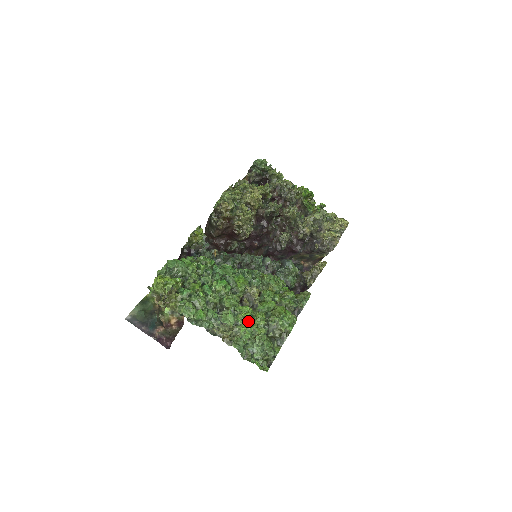
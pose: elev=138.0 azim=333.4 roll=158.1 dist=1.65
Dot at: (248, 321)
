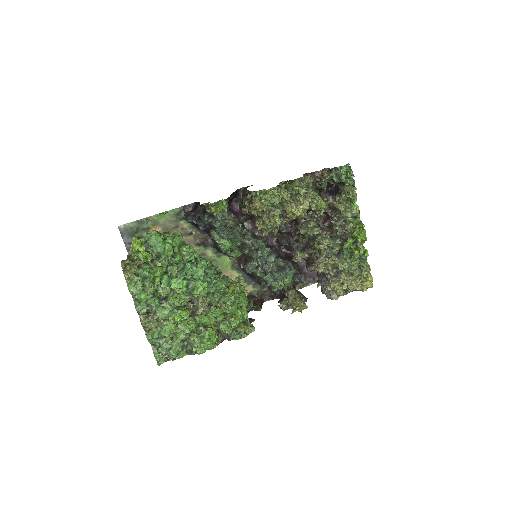
Dot at: (177, 323)
